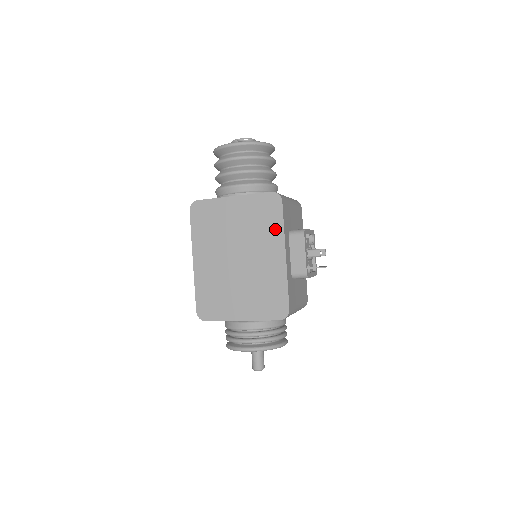
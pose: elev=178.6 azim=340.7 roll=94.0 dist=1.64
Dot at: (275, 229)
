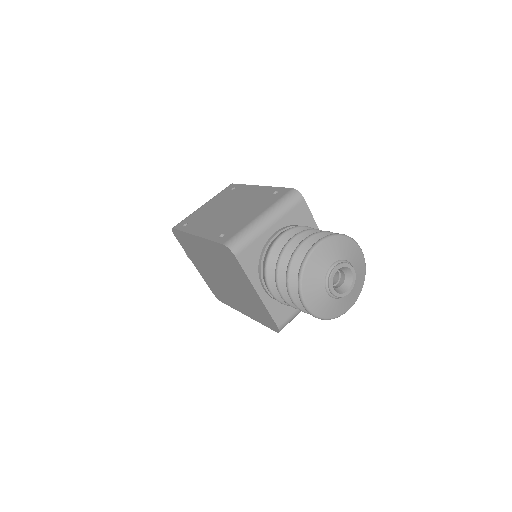
Dot at: (256, 317)
